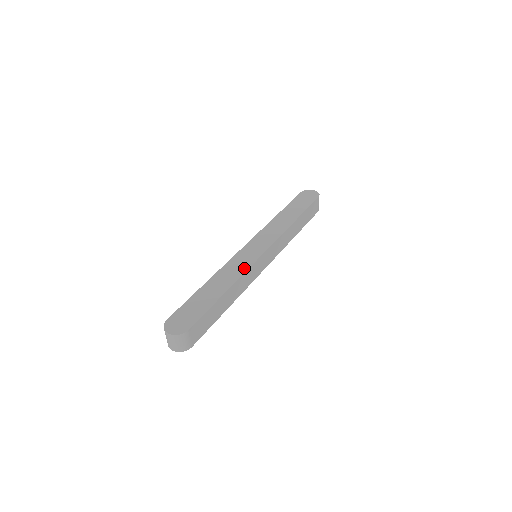
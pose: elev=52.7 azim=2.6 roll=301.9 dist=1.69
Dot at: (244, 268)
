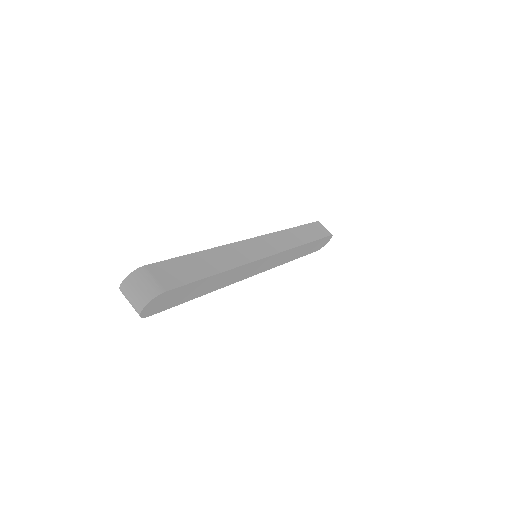
Dot at: occluded
